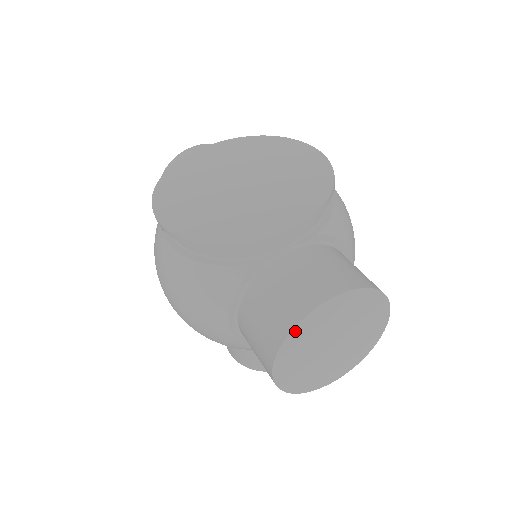
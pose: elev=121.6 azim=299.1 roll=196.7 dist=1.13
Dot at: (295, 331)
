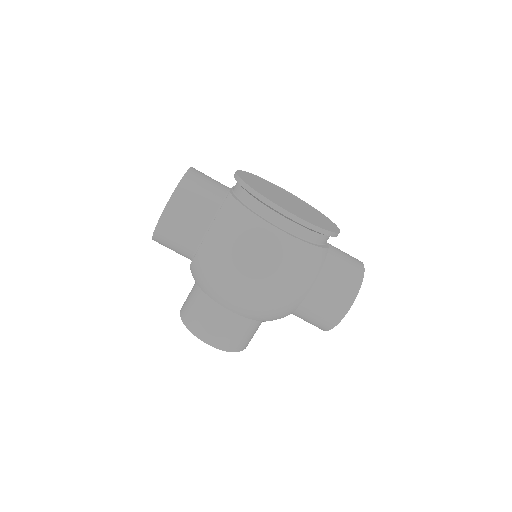
Dot at: (361, 280)
